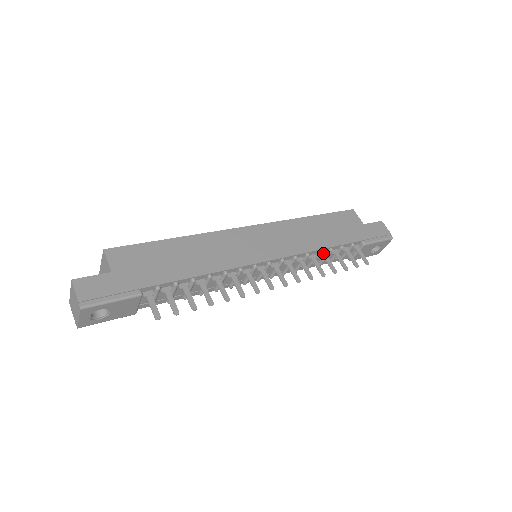
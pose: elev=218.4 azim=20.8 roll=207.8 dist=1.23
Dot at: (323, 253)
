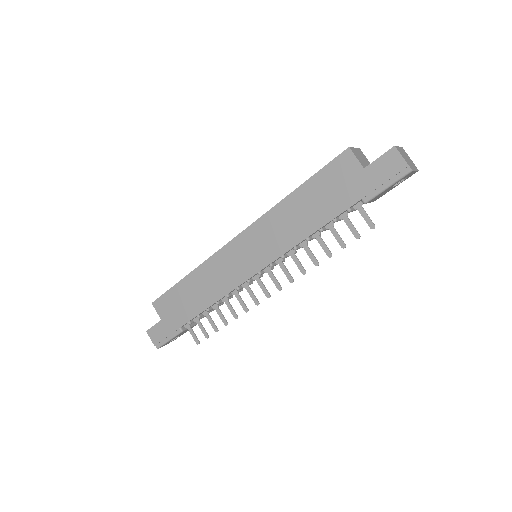
Dot at: (315, 235)
